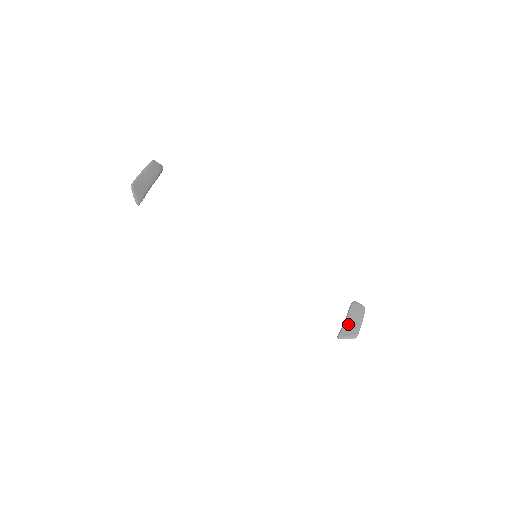
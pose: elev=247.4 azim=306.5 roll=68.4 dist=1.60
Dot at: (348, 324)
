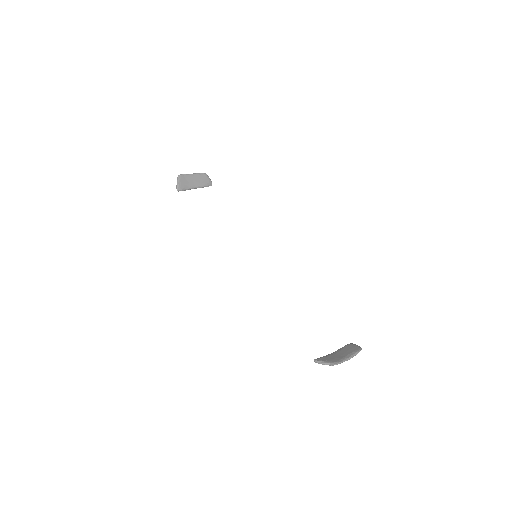
Dot at: (333, 354)
